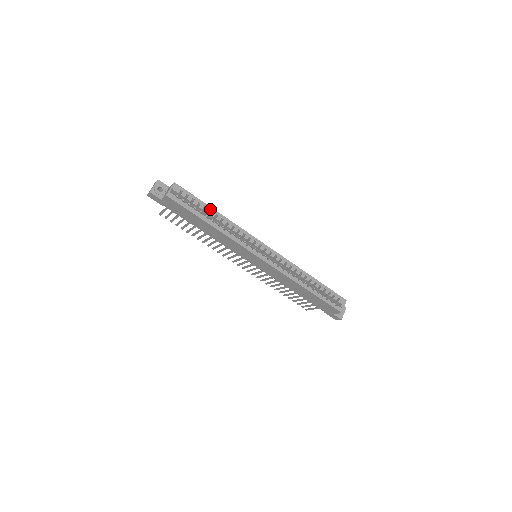
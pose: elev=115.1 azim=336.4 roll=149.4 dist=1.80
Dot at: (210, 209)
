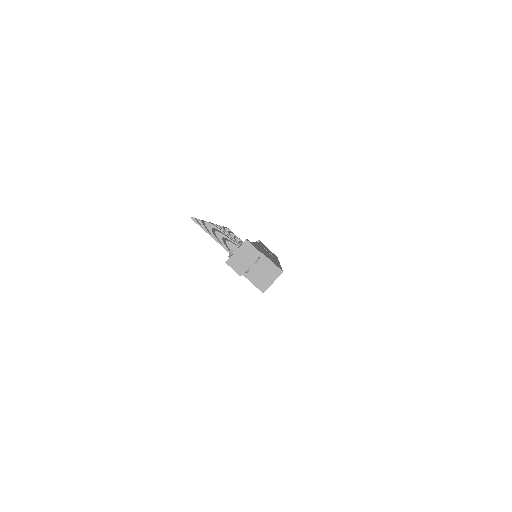
Dot at: occluded
